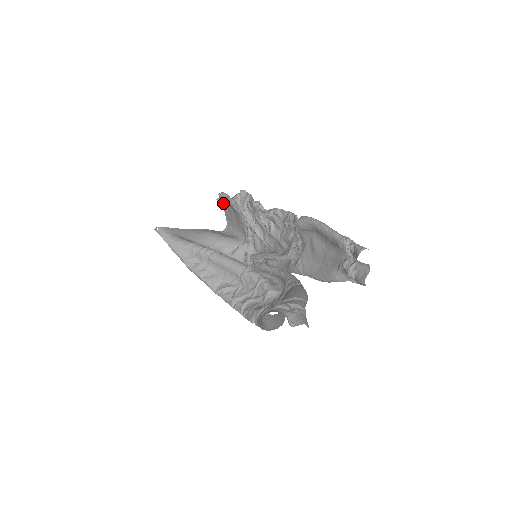
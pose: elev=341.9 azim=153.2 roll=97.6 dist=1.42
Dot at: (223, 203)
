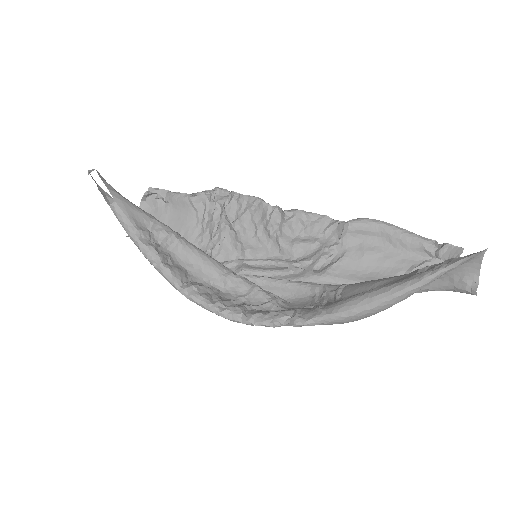
Dot at: (148, 201)
